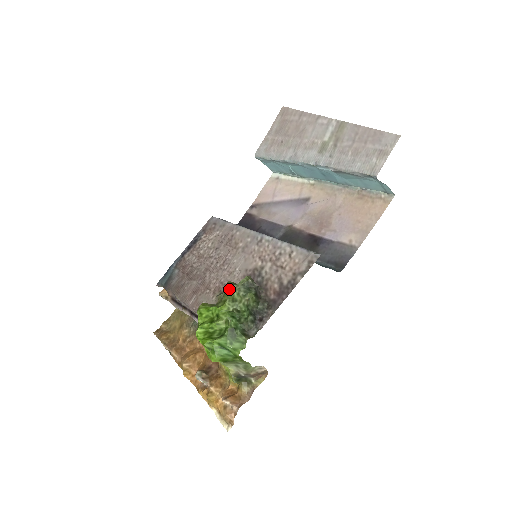
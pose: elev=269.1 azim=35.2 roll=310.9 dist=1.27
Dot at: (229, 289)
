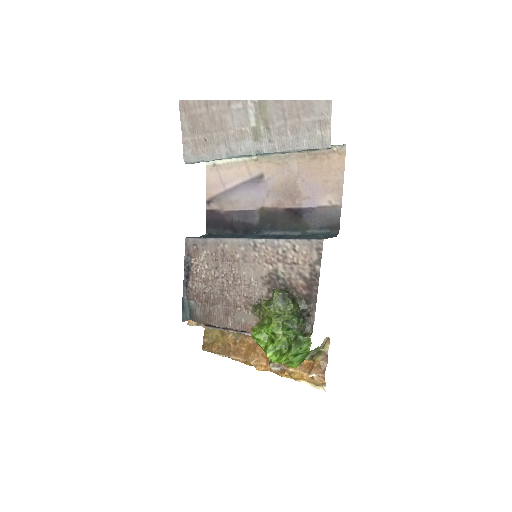
Dot at: (269, 310)
